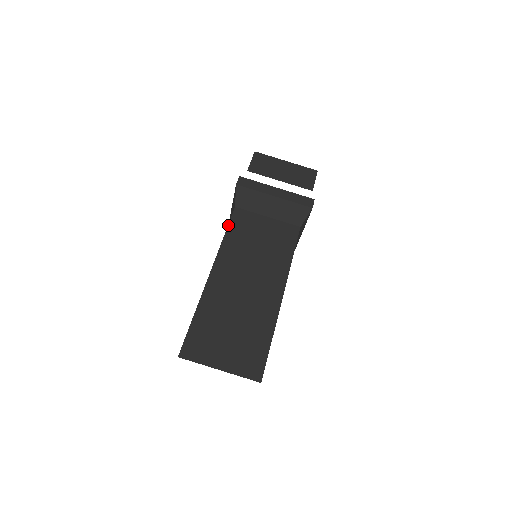
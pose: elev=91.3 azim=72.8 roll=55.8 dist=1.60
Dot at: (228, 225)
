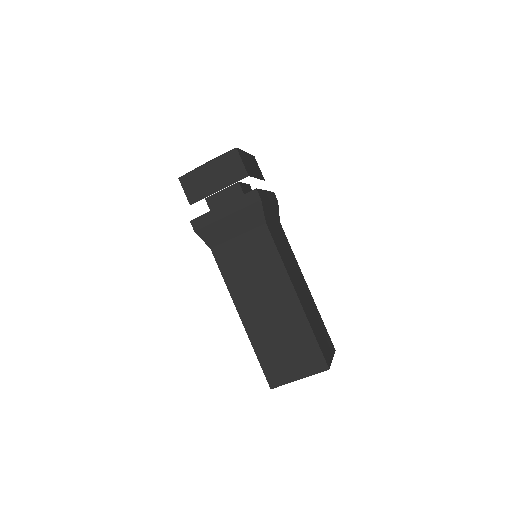
Dot at: occluded
